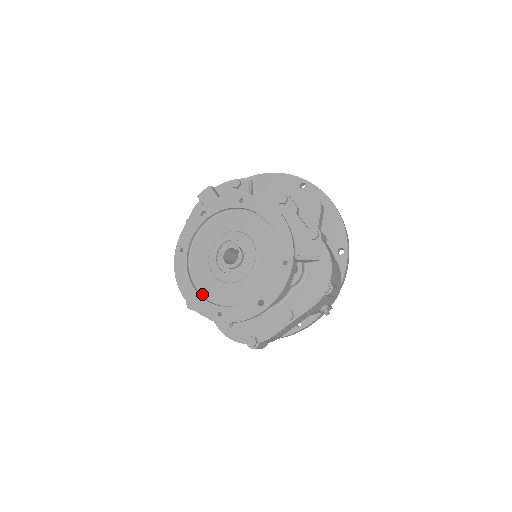
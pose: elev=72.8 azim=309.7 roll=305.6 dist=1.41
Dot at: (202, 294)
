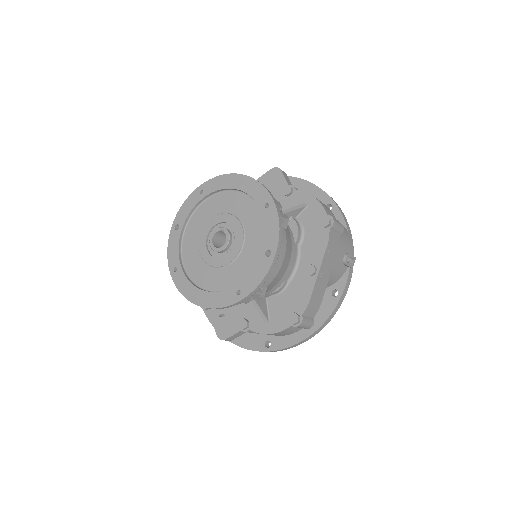
Dot at: (214, 291)
